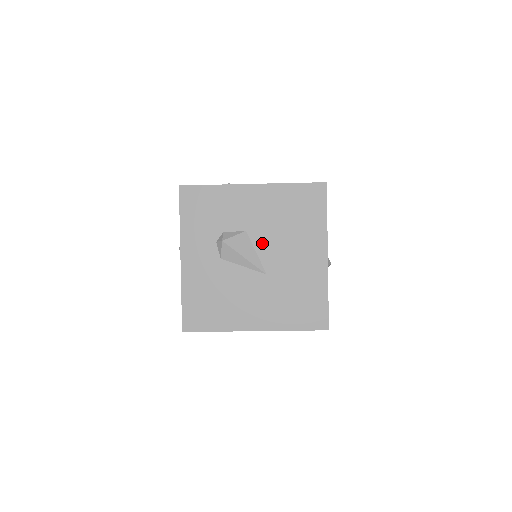
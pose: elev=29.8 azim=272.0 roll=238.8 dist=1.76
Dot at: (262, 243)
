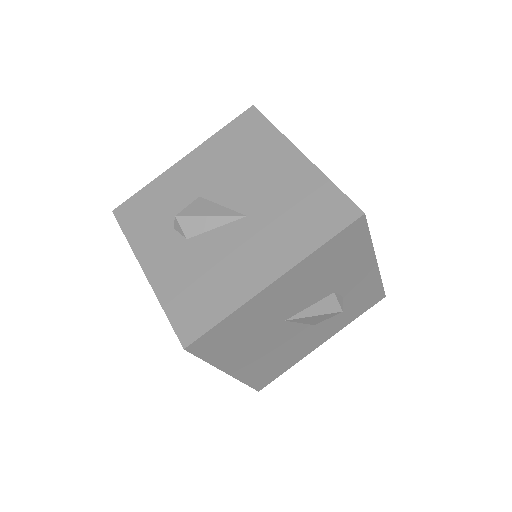
Dot at: (223, 194)
